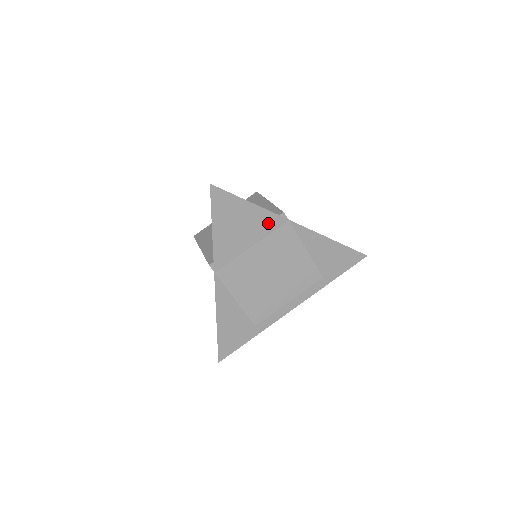
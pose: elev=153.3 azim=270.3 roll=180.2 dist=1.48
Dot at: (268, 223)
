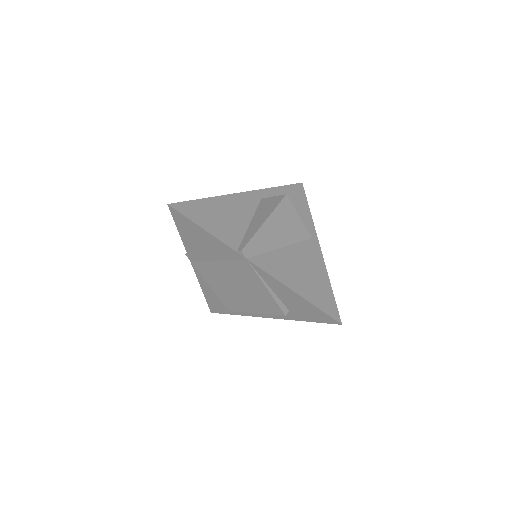
Dot at: (227, 252)
